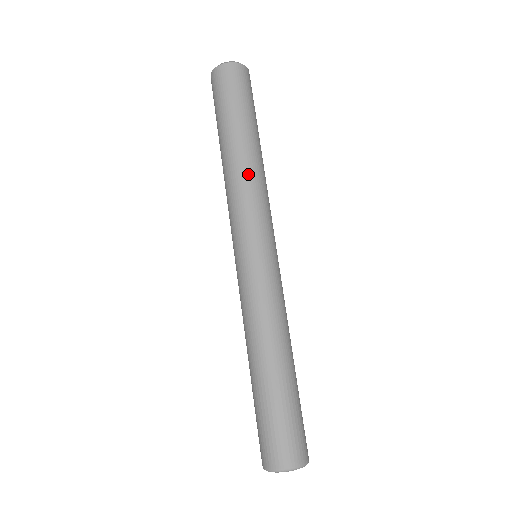
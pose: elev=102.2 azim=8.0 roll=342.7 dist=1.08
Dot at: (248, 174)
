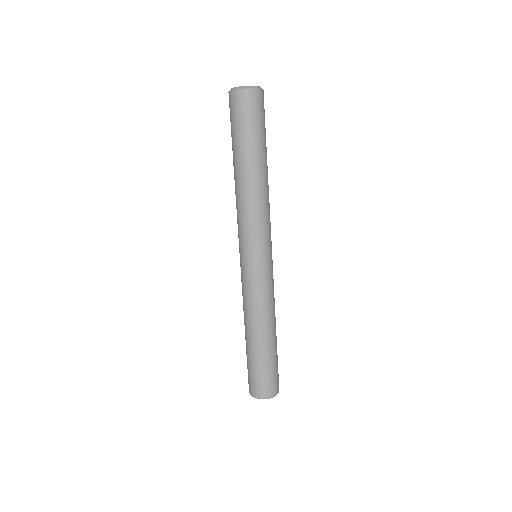
Dot at: (246, 197)
